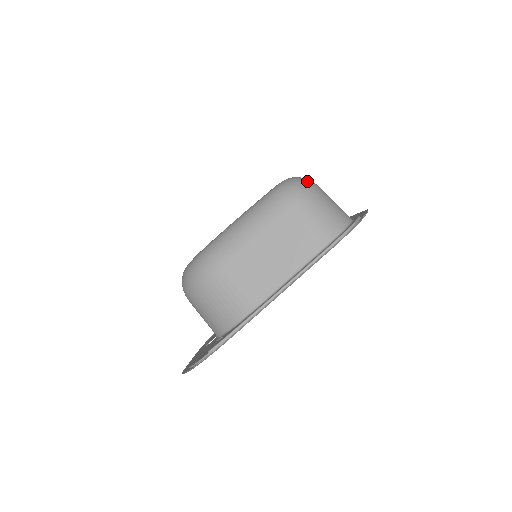
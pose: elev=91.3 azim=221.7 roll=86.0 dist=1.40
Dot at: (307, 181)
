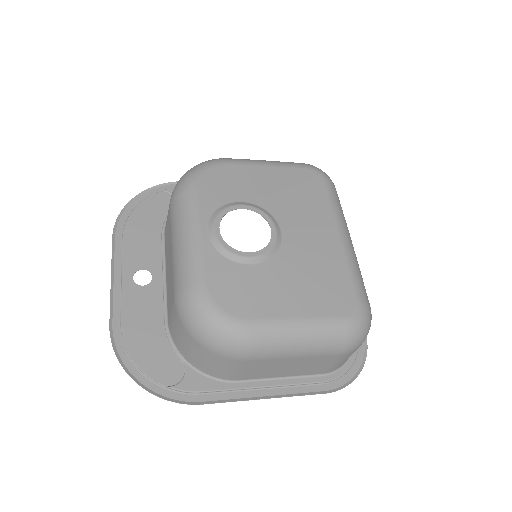
Dot at: occluded
